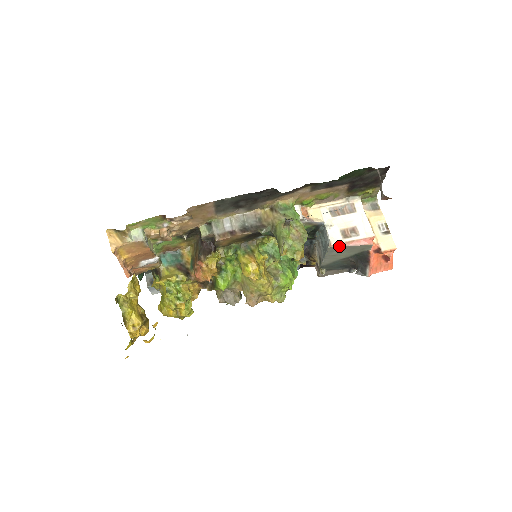
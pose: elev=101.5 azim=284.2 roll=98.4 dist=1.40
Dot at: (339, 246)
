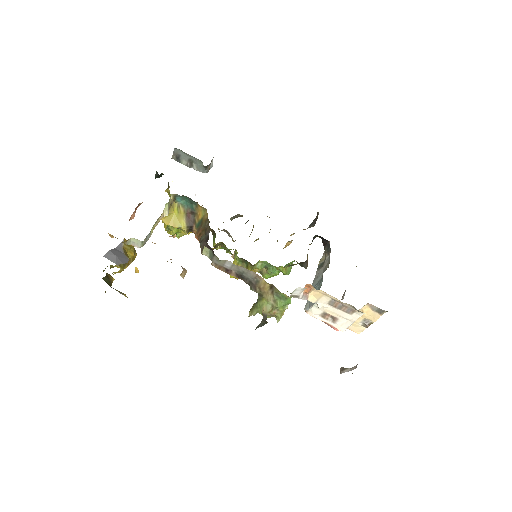
Dot at: (312, 315)
